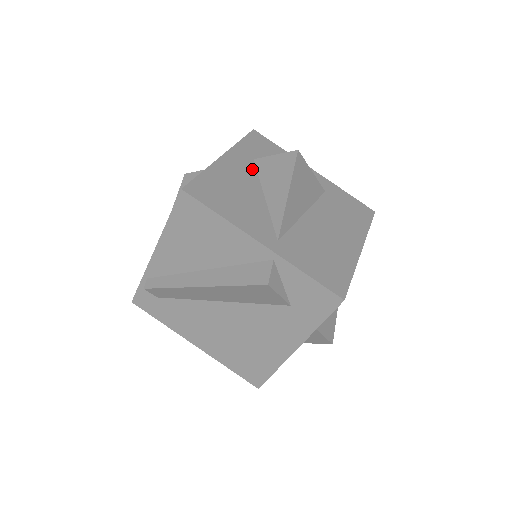
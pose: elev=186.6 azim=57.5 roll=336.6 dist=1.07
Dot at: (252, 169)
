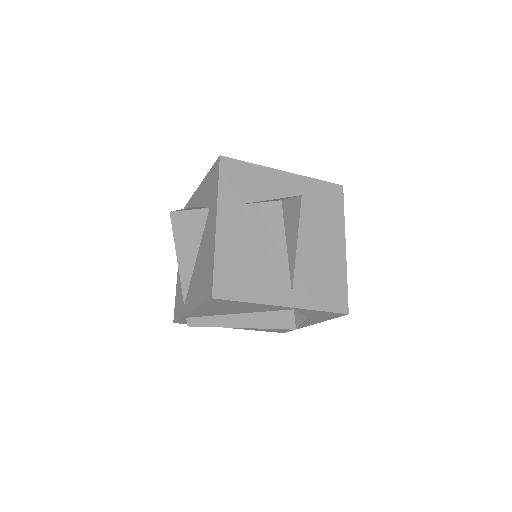
Dot at: (243, 221)
